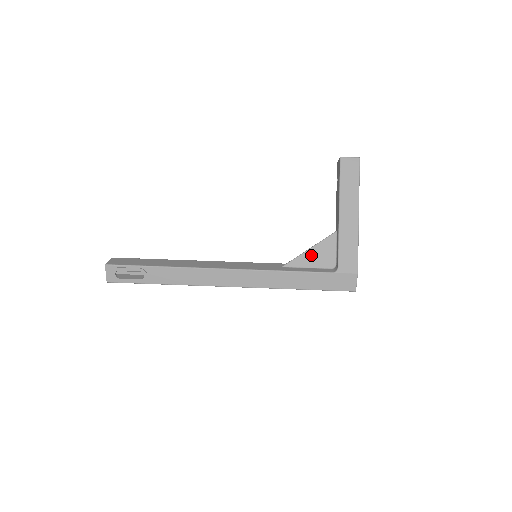
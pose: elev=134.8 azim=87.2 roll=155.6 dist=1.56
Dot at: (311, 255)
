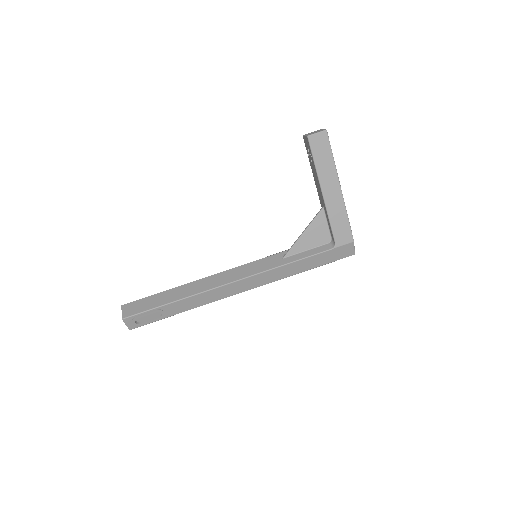
Dot at: (306, 238)
